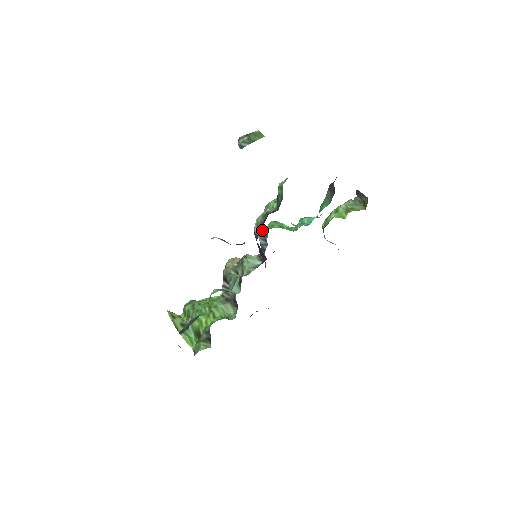
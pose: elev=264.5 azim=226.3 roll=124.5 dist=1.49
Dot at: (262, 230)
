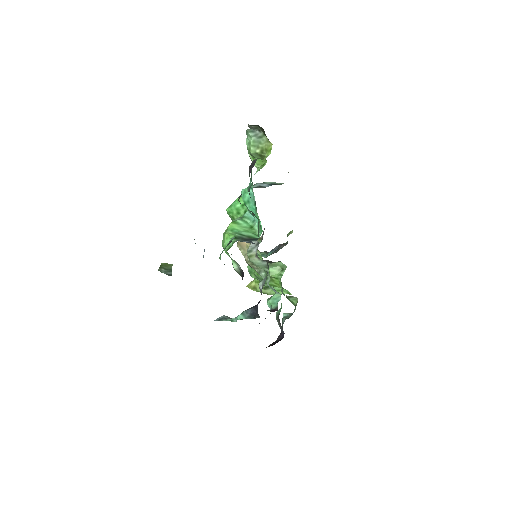
Dot at: occluded
